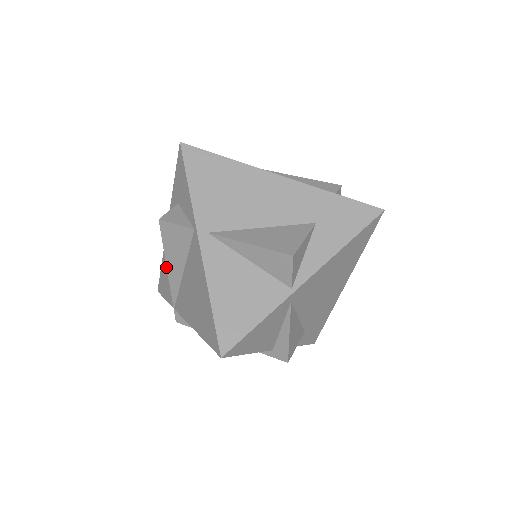
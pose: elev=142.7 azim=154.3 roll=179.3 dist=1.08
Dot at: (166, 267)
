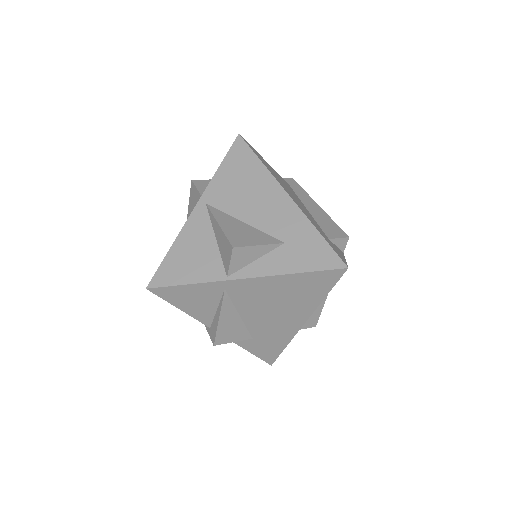
Dot at: occluded
